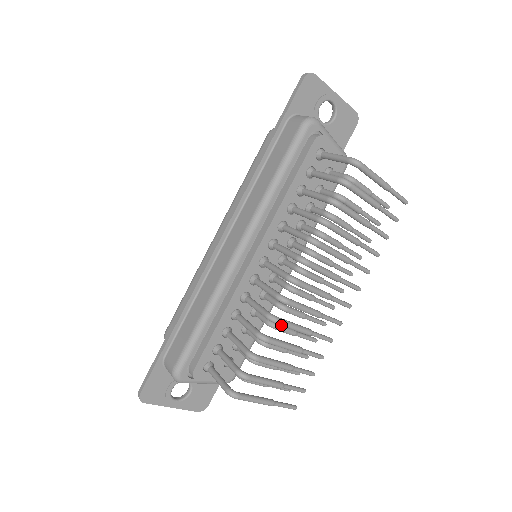
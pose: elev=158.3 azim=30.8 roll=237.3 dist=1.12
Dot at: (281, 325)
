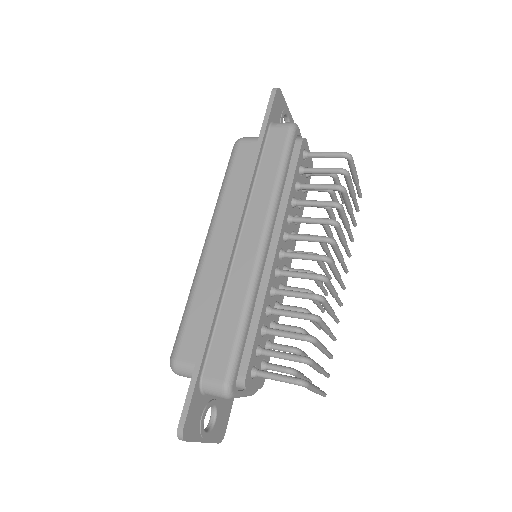
Dot at: (325, 304)
